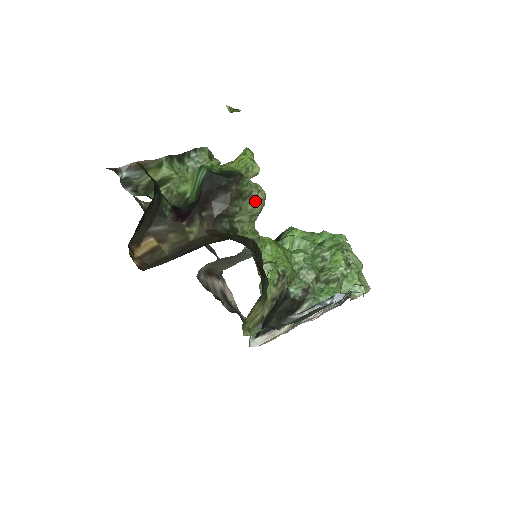
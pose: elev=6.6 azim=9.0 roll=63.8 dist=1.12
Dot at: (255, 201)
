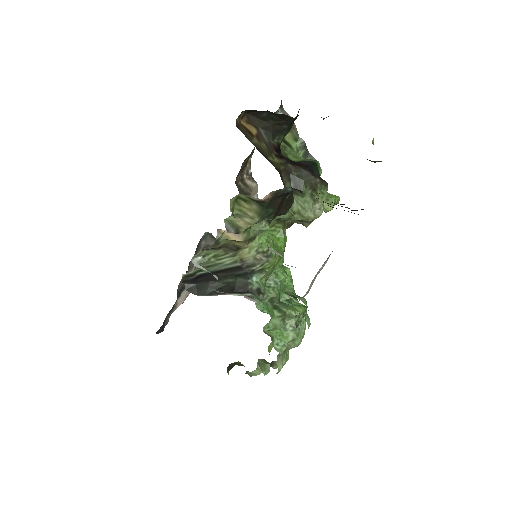
Dot at: (312, 209)
